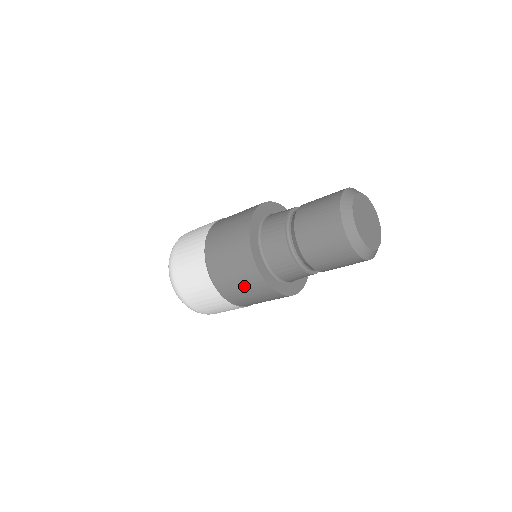
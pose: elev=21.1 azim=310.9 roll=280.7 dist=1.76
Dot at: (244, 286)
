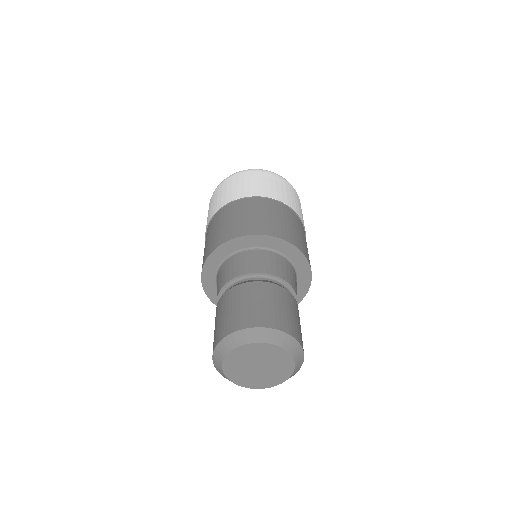
Dot at: occluded
